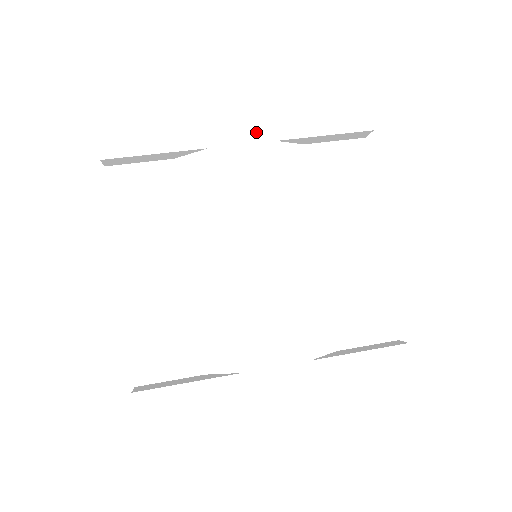
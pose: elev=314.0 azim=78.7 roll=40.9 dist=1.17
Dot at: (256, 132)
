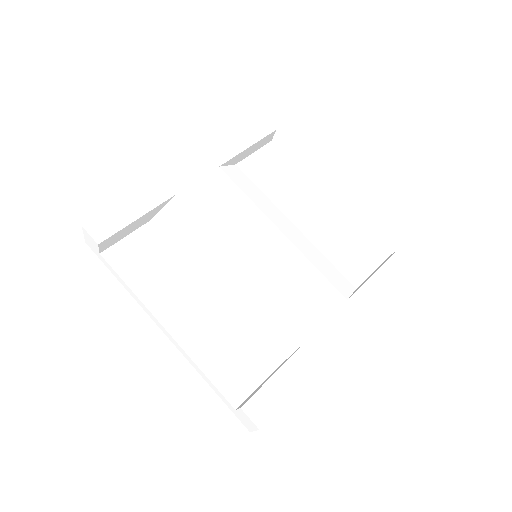
Dot at: (201, 168)
